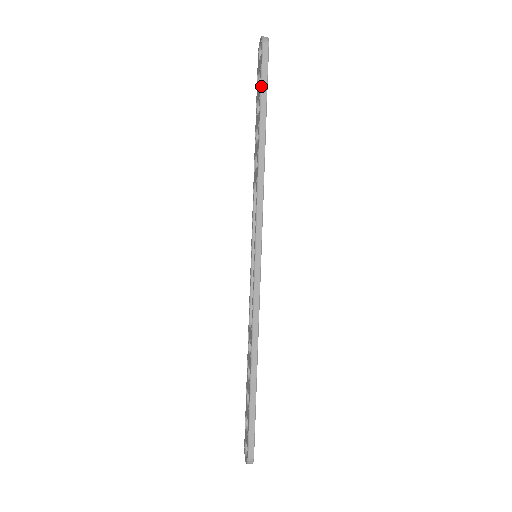
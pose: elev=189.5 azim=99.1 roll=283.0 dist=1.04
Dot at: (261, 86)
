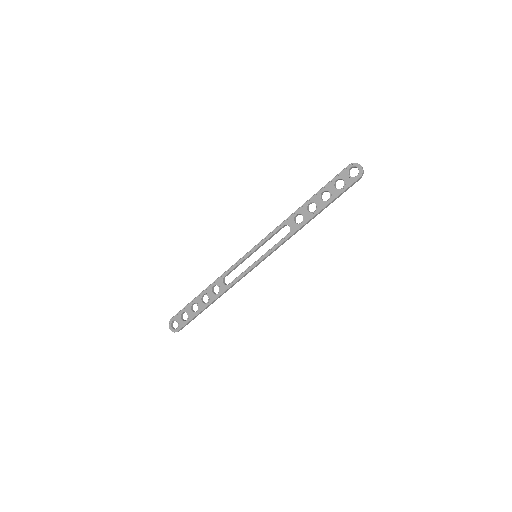
Dot at: (339, 195)
